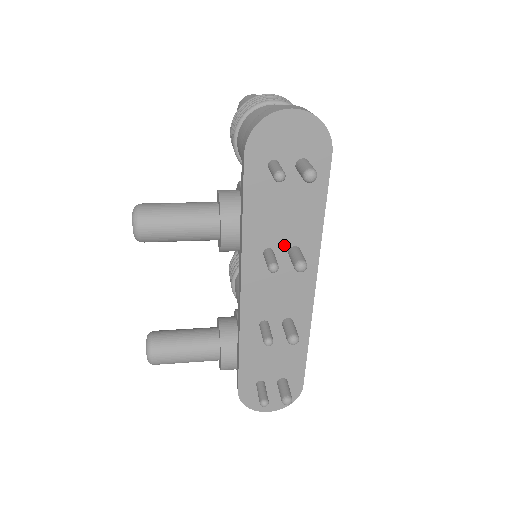
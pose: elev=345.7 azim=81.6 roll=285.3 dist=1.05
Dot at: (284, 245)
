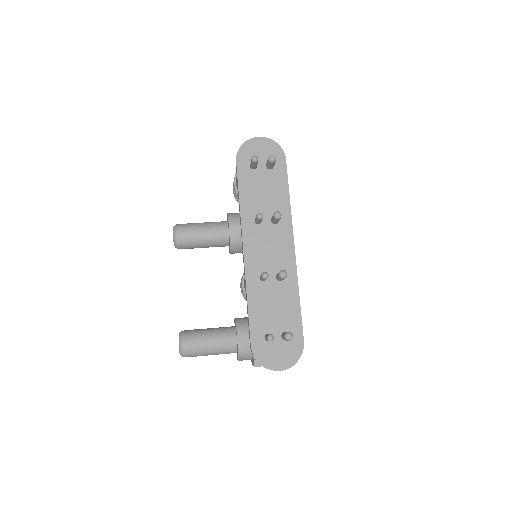
Dot at: (267, 215)
